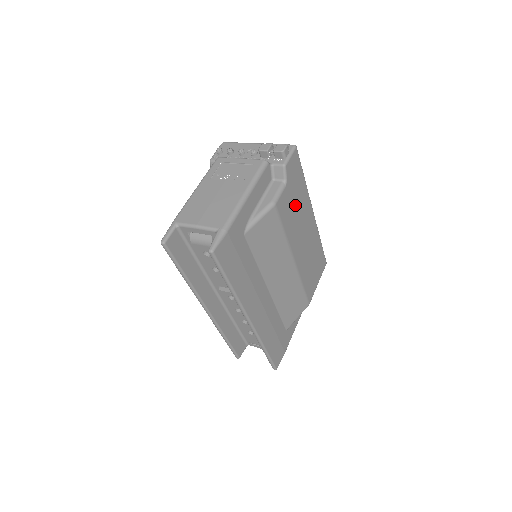
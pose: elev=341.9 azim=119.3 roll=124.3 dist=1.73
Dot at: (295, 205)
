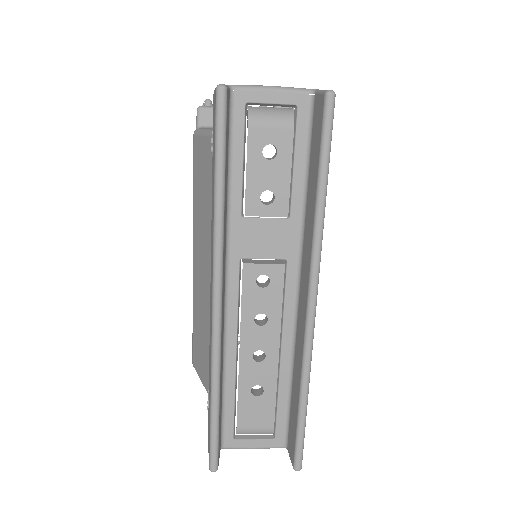
Dot at: occluded
